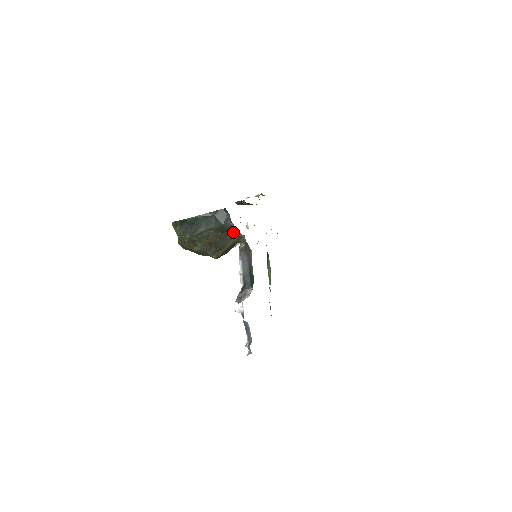
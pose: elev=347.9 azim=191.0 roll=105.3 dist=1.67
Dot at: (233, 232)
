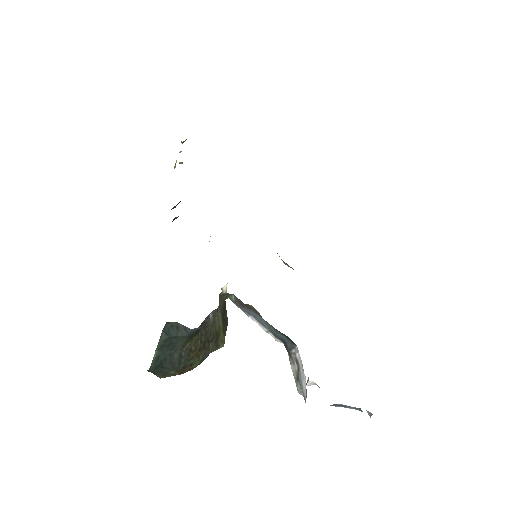
Dot at: (207, 318)
